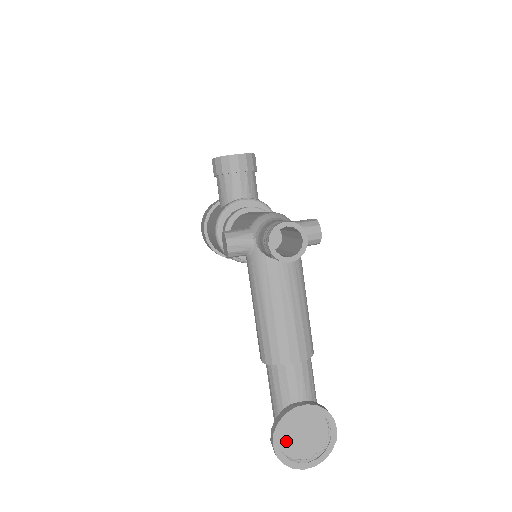
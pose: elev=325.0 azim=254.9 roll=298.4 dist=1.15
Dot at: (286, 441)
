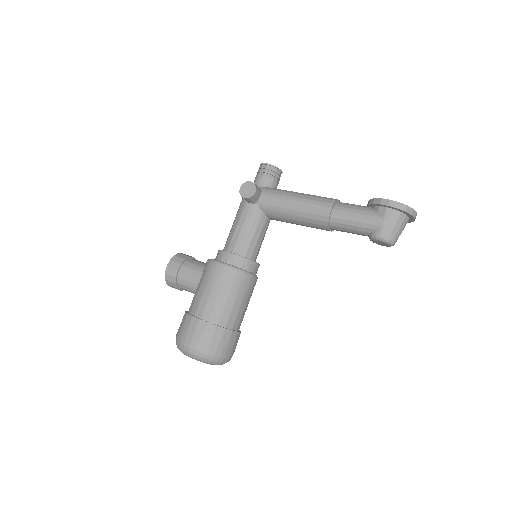
Dot at: (392, 209)
